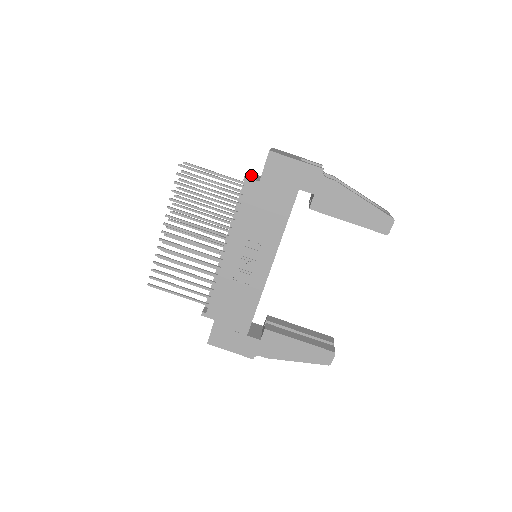
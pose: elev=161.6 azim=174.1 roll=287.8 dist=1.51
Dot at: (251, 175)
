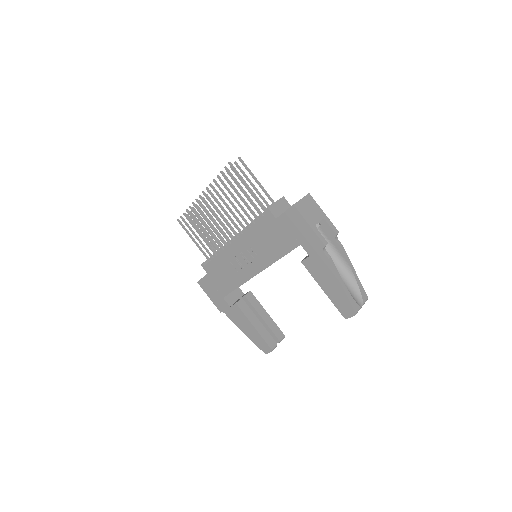
Dot at: (279, 204)
